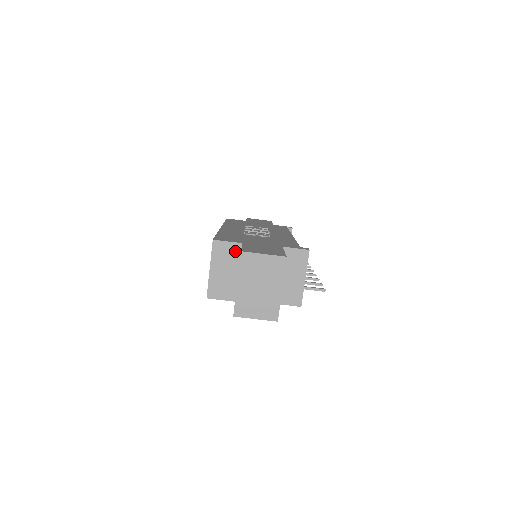
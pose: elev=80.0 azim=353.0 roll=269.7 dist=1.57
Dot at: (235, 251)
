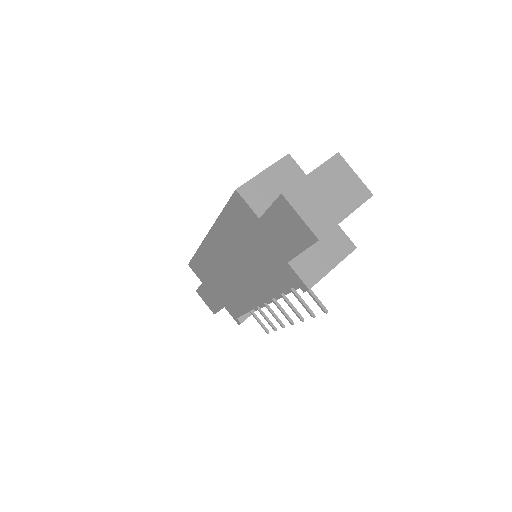
Dot at: occluded
